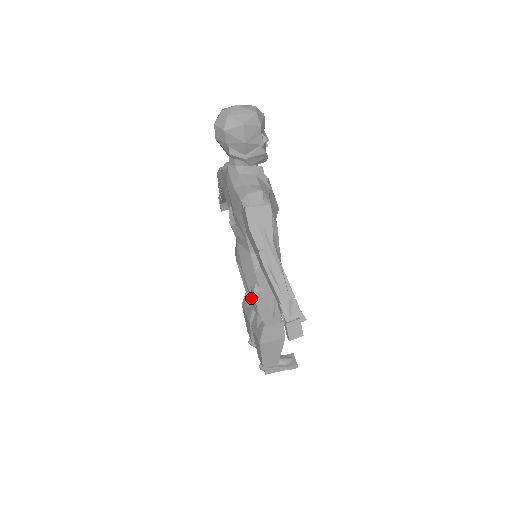
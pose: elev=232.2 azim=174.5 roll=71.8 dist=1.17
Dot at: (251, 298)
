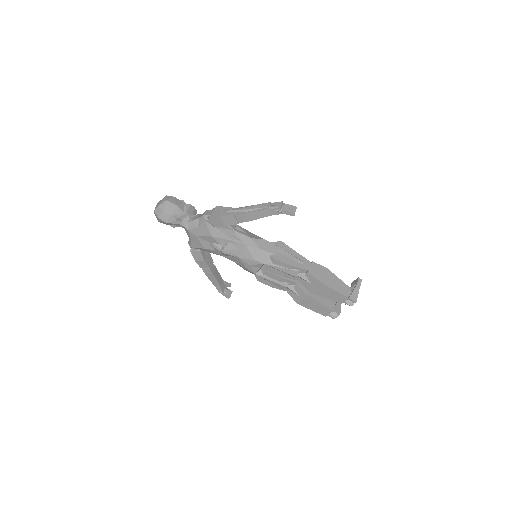
Dot at: (282, 270)
